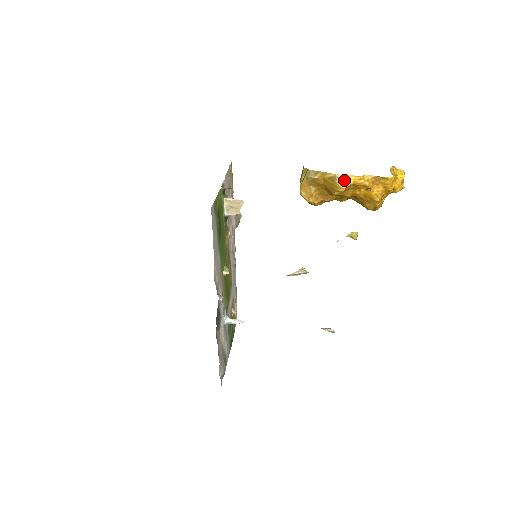
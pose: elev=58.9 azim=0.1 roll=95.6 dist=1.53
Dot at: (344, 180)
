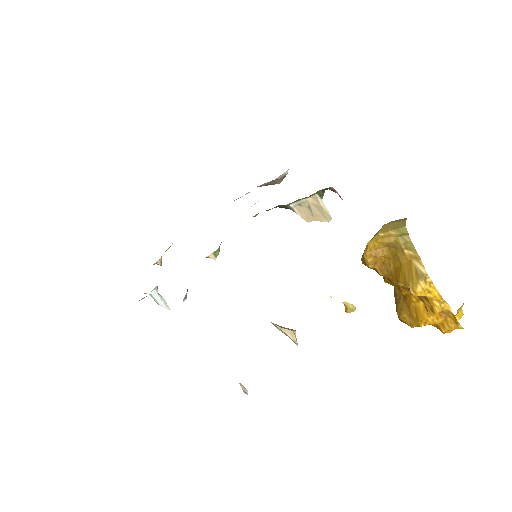
Dot at: (427, 288)
